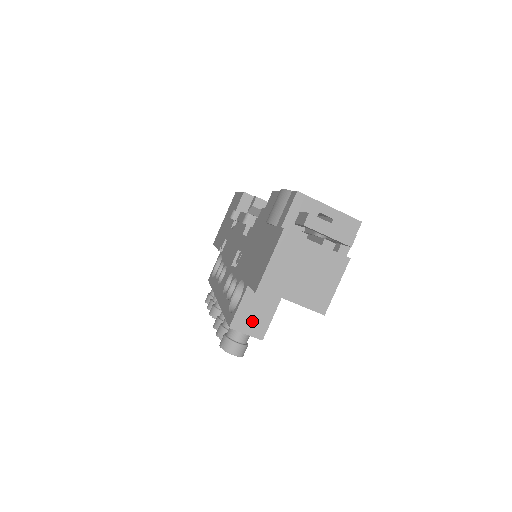
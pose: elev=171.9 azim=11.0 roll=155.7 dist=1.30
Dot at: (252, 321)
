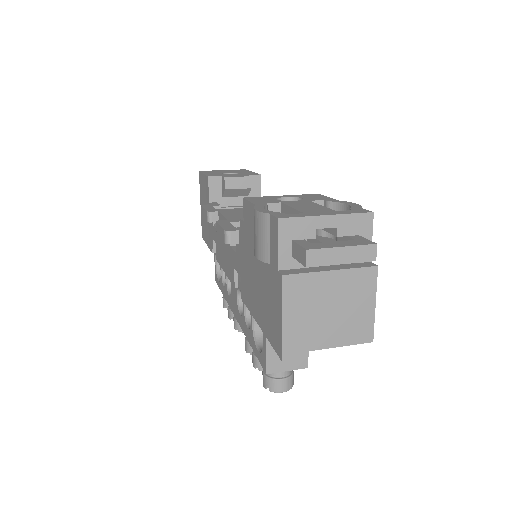
Dot at: occluded
